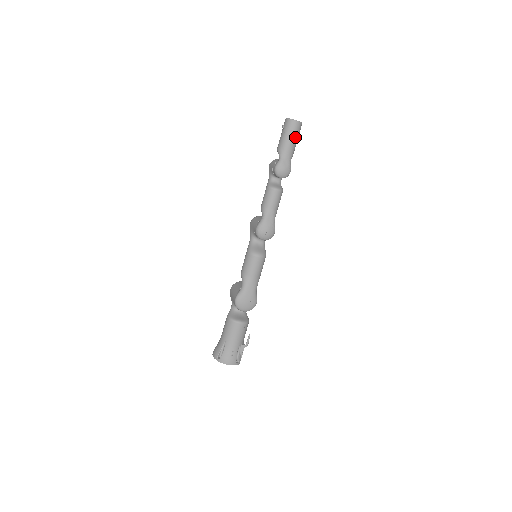
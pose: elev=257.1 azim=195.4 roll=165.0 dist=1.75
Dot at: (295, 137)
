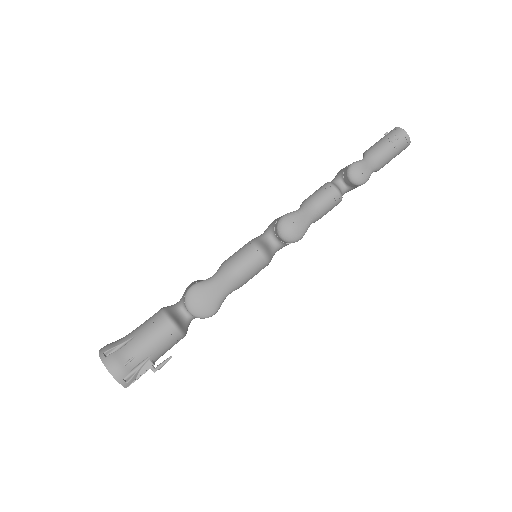
Dot at: (394, 150)
